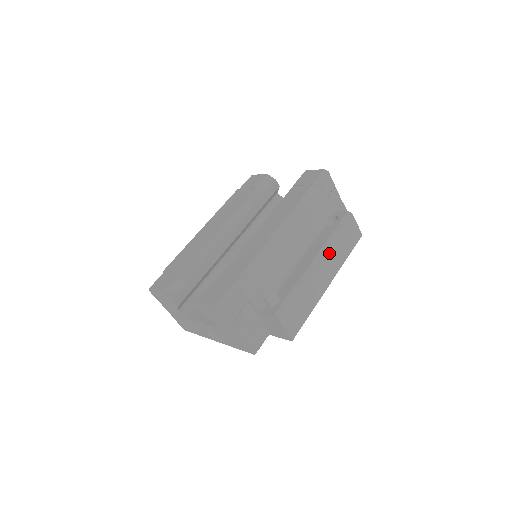
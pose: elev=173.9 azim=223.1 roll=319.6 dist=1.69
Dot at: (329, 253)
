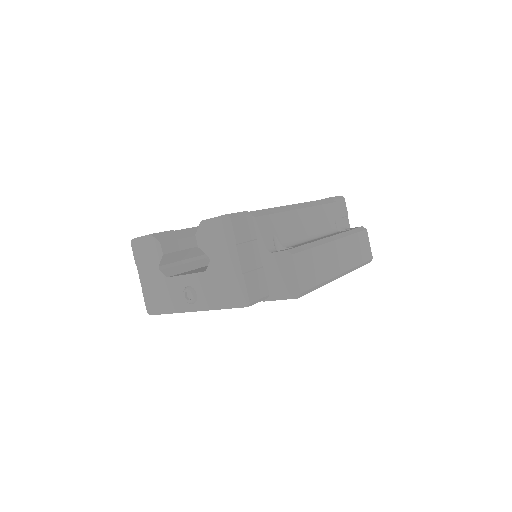
Dot at: (345, 242)
